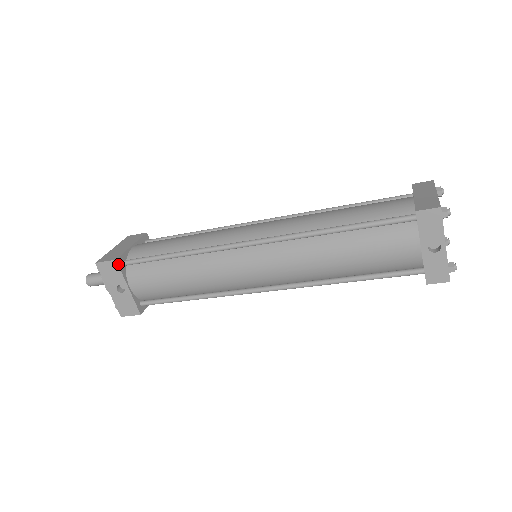
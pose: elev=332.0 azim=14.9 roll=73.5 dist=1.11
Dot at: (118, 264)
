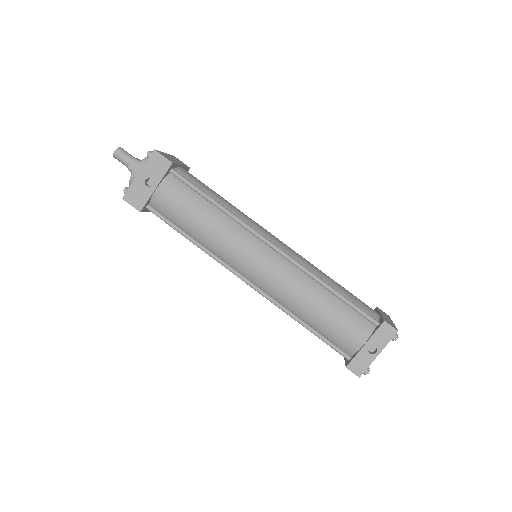
Dot at: (170, 167)
